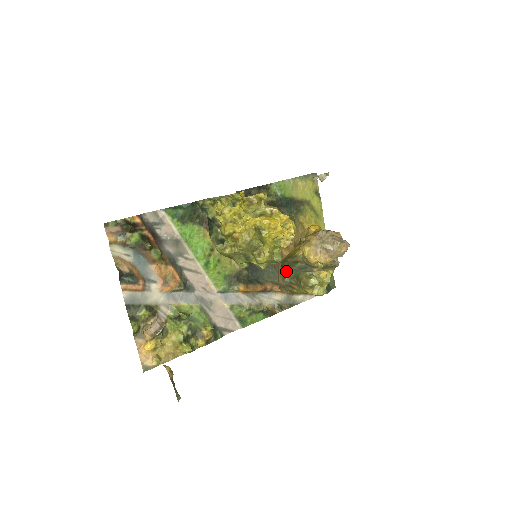
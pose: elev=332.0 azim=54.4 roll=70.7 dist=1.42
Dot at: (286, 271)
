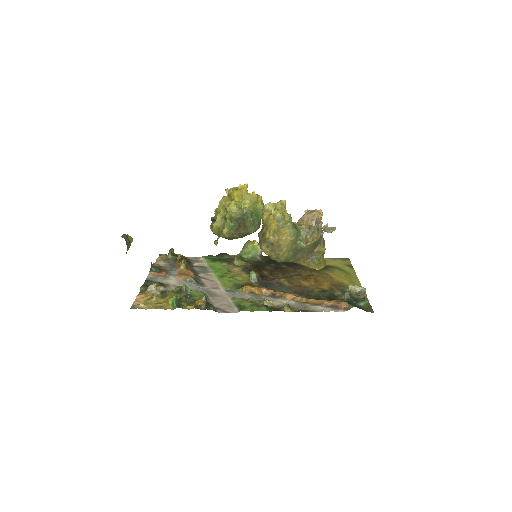
Dot at: occluded
